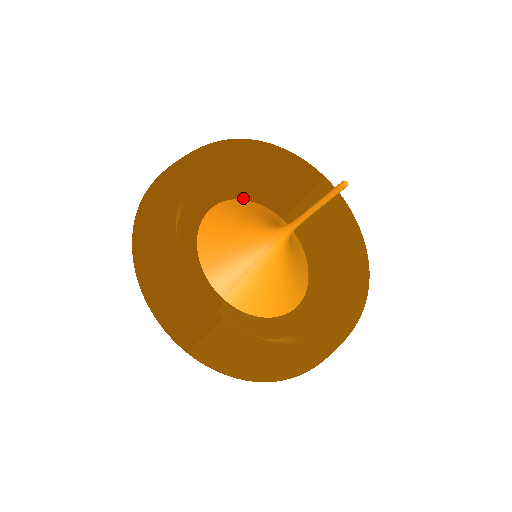
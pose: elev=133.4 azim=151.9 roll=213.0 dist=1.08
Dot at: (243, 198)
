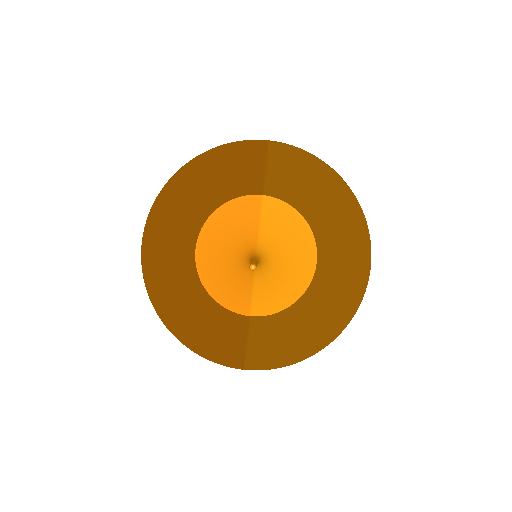
Dot at: (216, 209)
